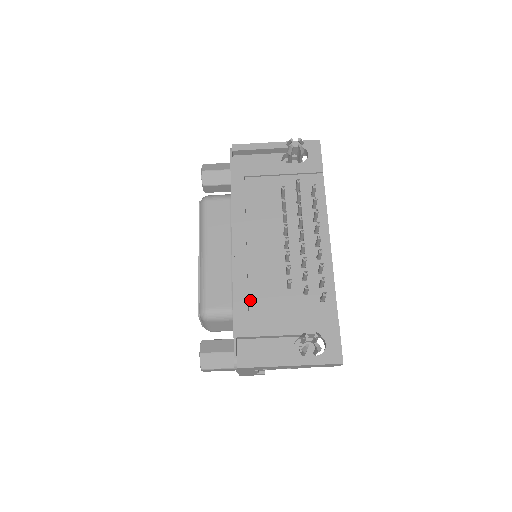
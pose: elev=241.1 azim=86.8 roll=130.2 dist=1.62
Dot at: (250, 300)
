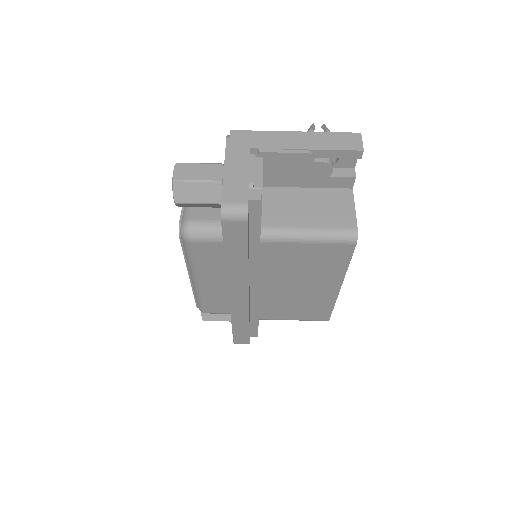
Dot at: occluded
